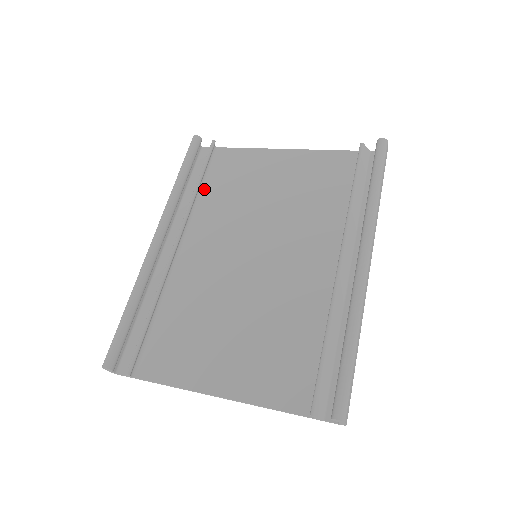
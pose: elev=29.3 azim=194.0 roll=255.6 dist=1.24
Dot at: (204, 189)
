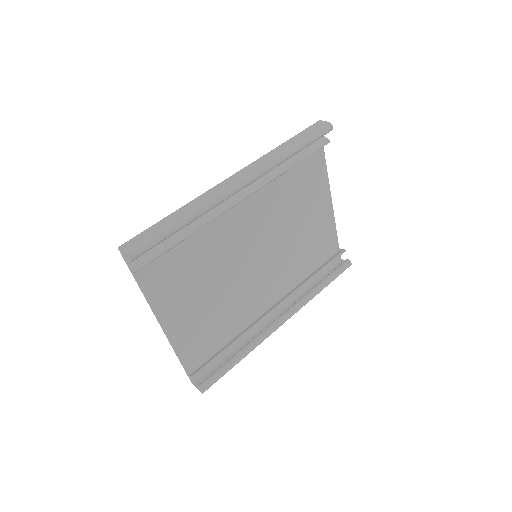
Dot at: occluded
